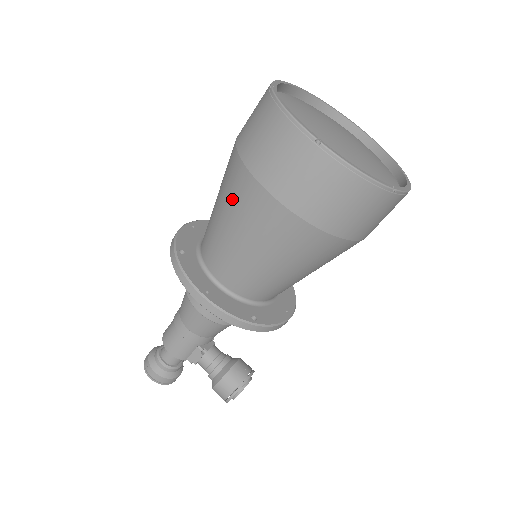
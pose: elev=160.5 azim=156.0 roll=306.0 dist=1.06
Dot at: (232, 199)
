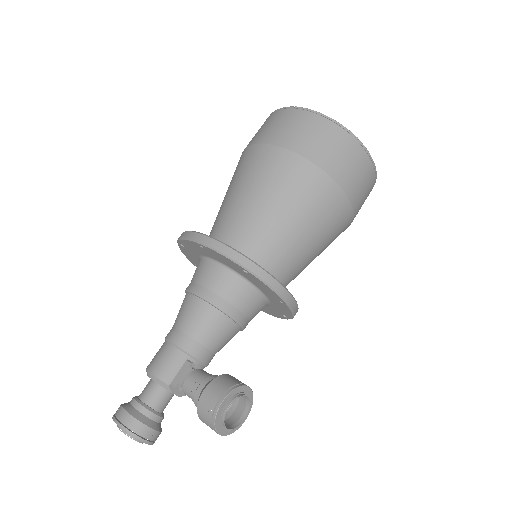
Dot at: (236, 174)
